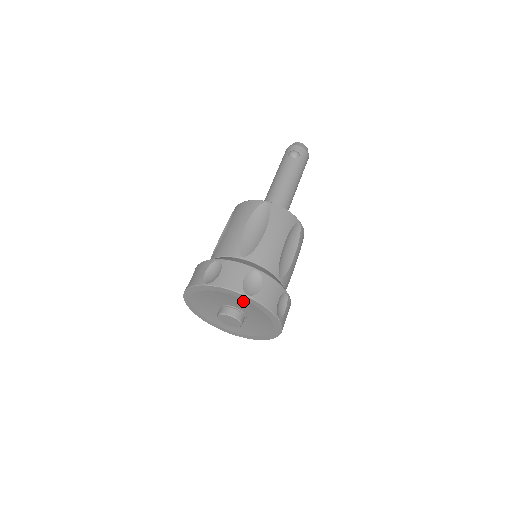
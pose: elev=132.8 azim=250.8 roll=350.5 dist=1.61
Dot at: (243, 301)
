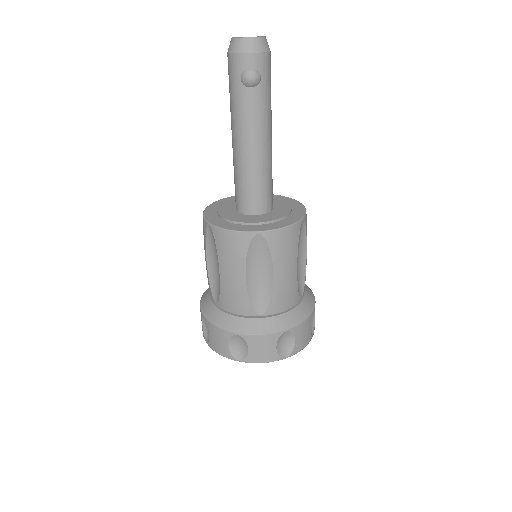
Dot at: occluded
